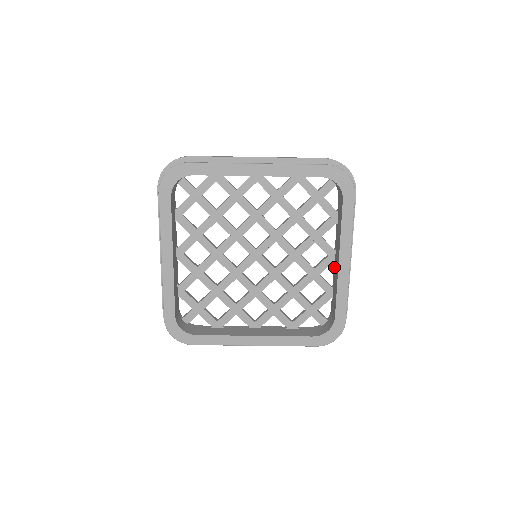
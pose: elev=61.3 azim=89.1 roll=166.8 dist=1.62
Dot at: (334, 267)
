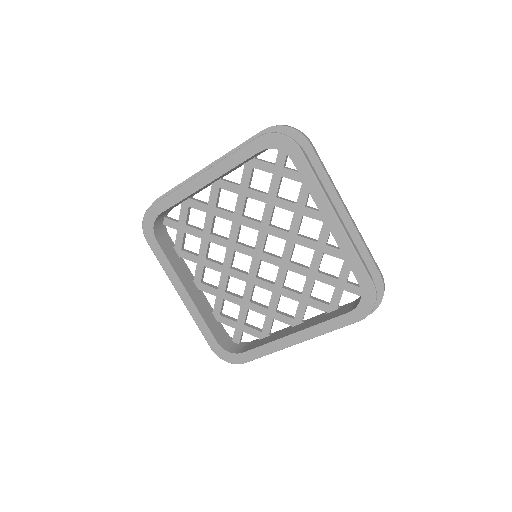
Dot at: occluded
